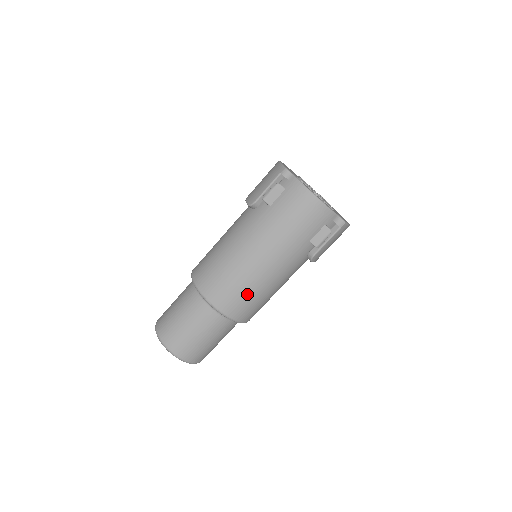
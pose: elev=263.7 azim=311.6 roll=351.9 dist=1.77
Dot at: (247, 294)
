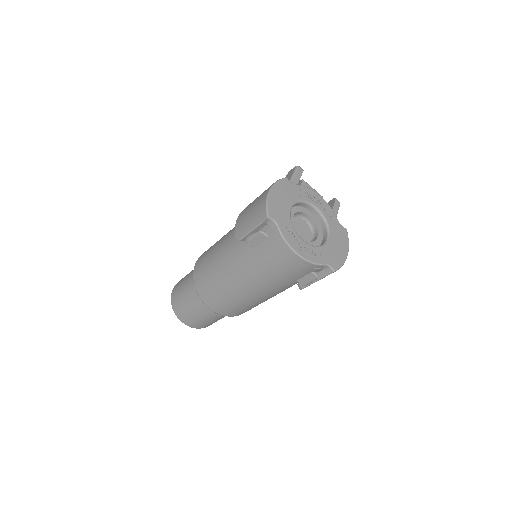
Dot at: (239, 306)
